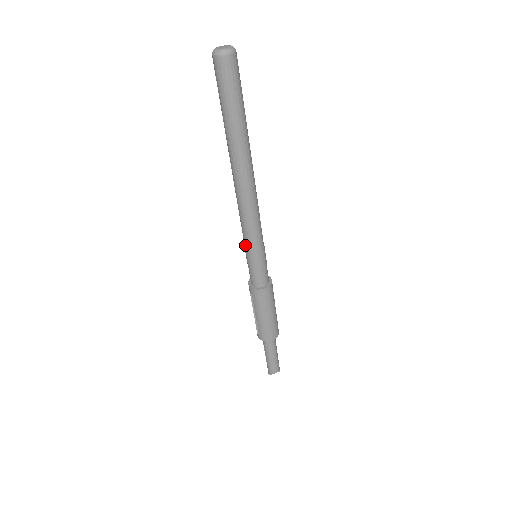
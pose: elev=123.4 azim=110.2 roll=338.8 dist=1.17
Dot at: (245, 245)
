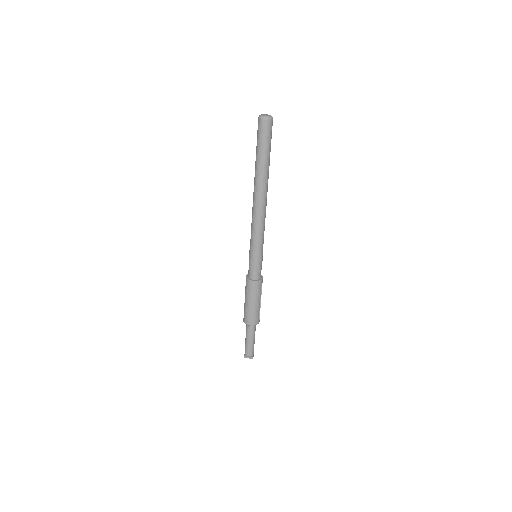
Dot at: (250, 244)
